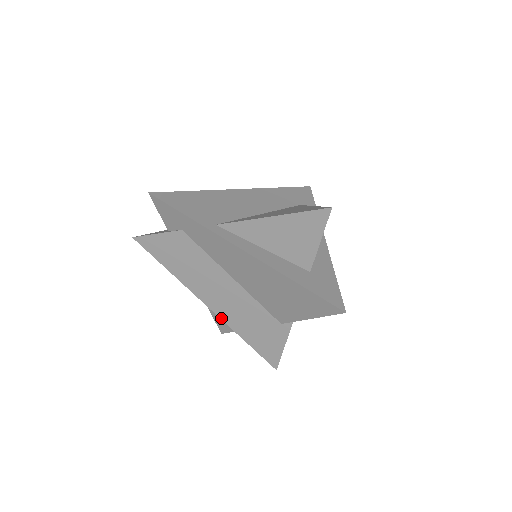
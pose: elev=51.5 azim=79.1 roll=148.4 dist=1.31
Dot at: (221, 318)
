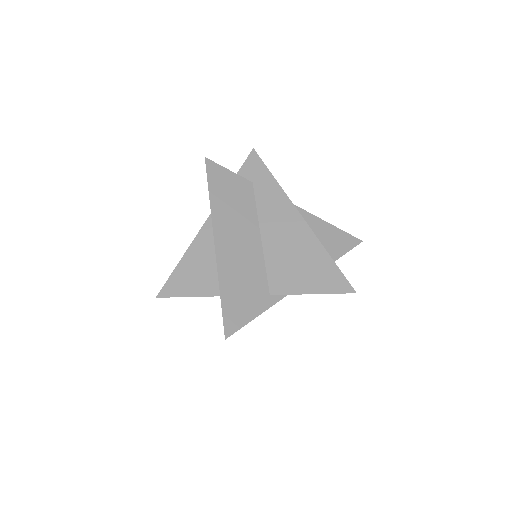
Dot at: (217, 258)
